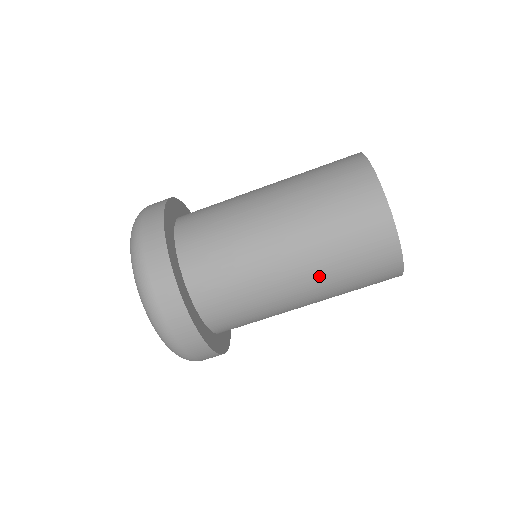
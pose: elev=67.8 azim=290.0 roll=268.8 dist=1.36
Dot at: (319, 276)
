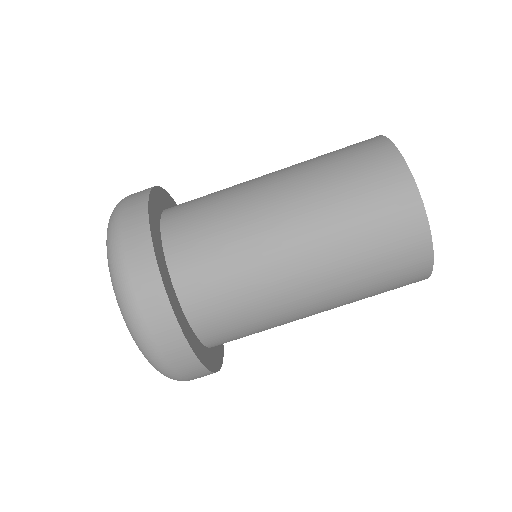
Dot at: (323, 238)
